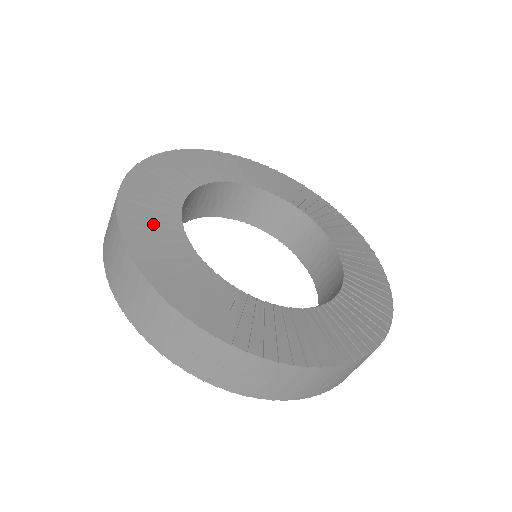
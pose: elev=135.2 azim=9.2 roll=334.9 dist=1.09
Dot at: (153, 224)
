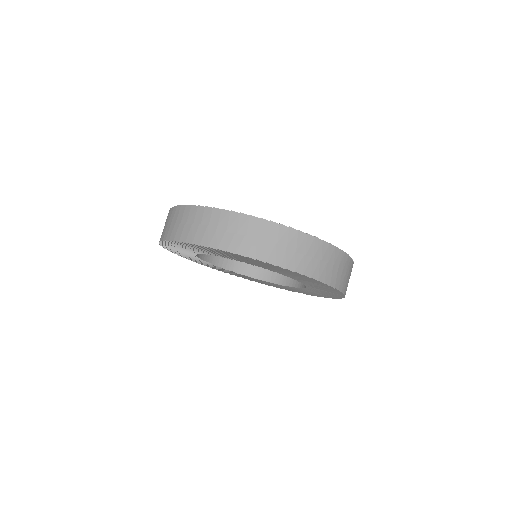
Dot at: occluded
